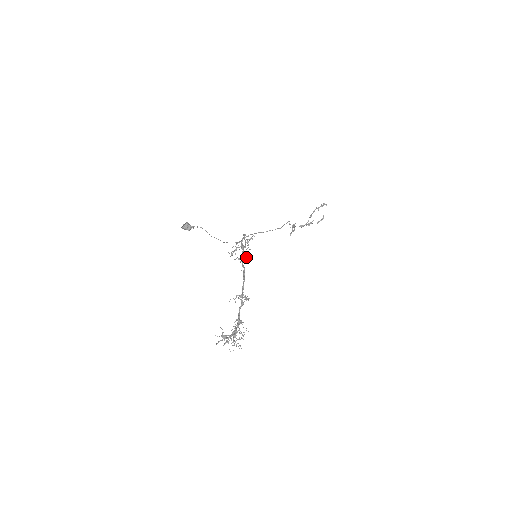
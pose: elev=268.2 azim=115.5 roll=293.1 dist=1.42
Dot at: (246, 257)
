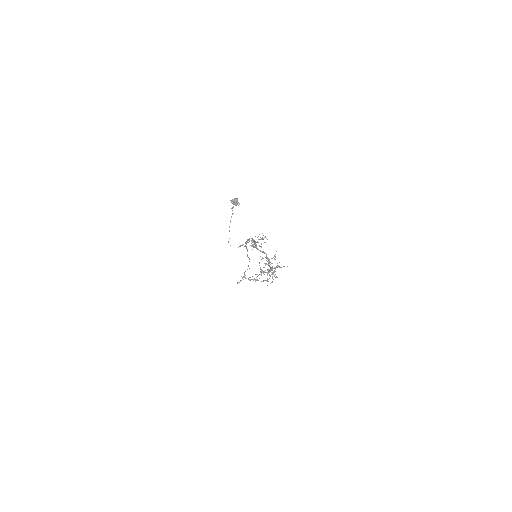
Dot at: occluded
